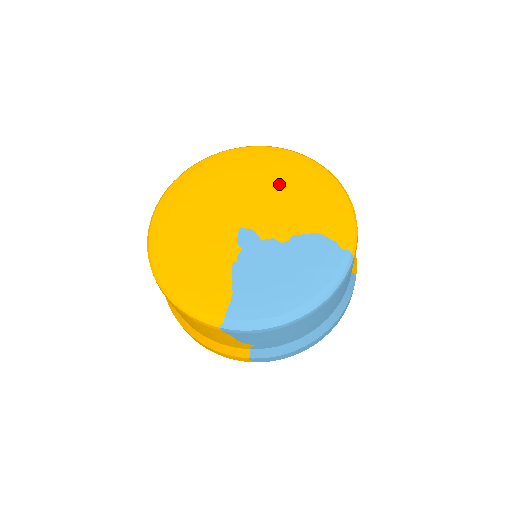
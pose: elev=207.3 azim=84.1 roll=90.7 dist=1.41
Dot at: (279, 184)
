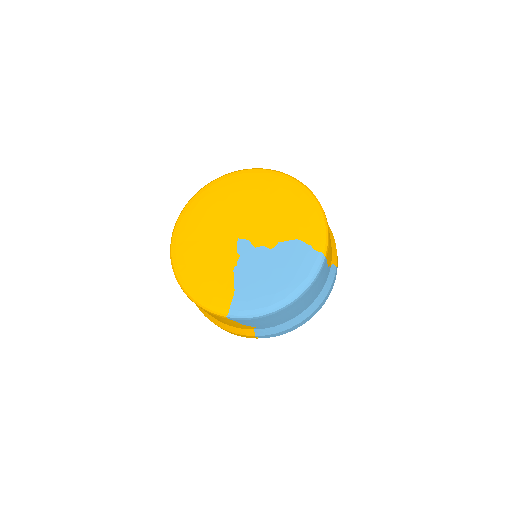
Dot at: (267, 201)
